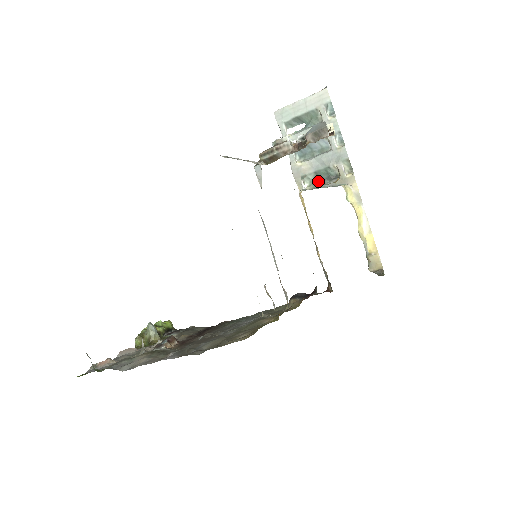
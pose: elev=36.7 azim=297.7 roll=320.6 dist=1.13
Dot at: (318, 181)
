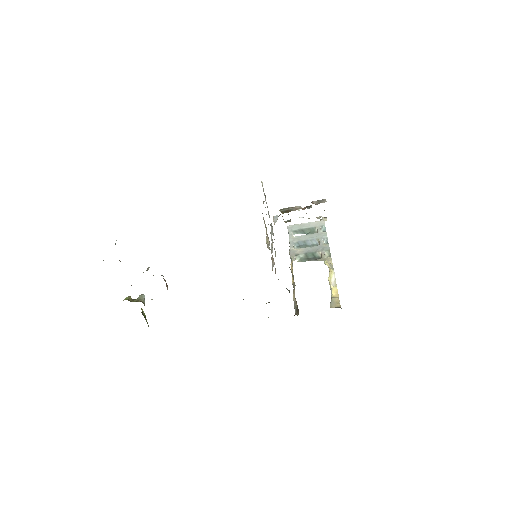
Dot at: (306, 259)
